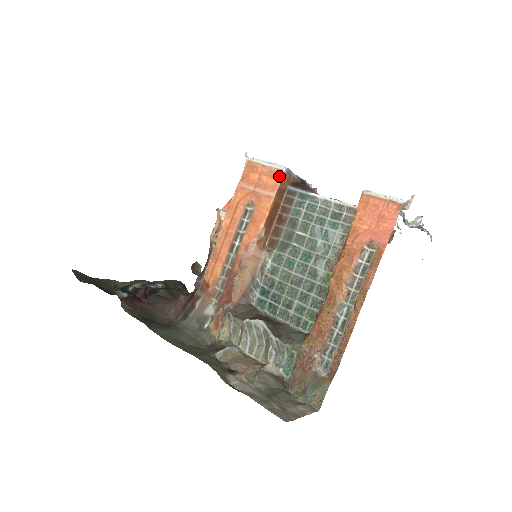
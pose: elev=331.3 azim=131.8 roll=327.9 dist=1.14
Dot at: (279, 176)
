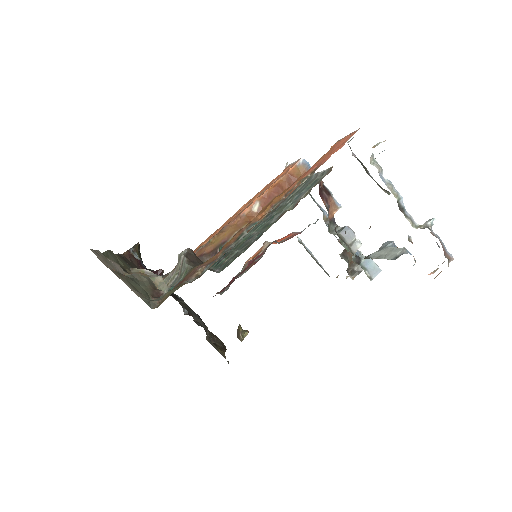
Dot at: (294, 164)
